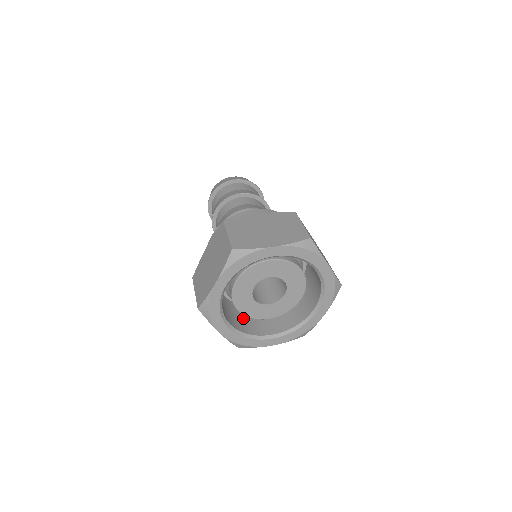
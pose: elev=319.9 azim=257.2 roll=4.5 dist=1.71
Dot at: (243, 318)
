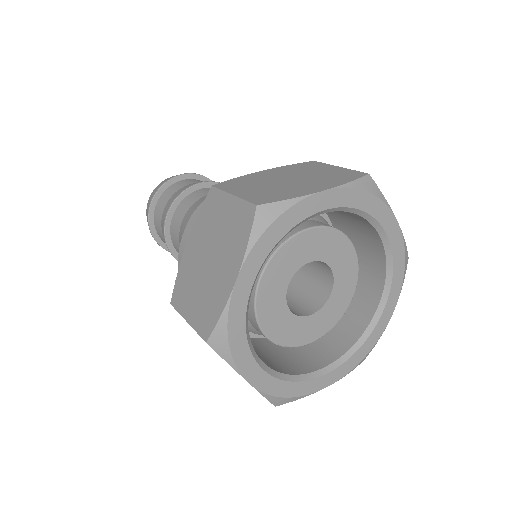
Dot at: (268, 354)
